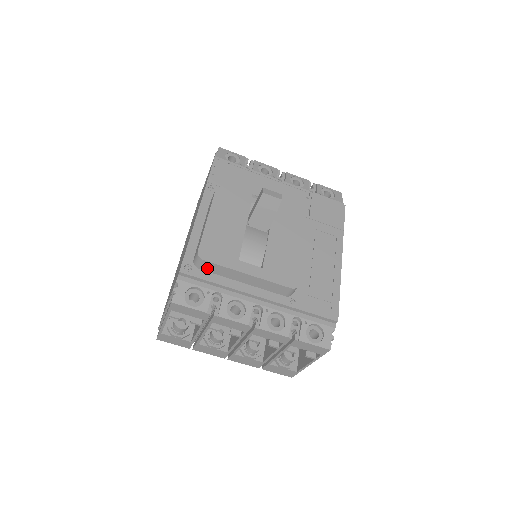
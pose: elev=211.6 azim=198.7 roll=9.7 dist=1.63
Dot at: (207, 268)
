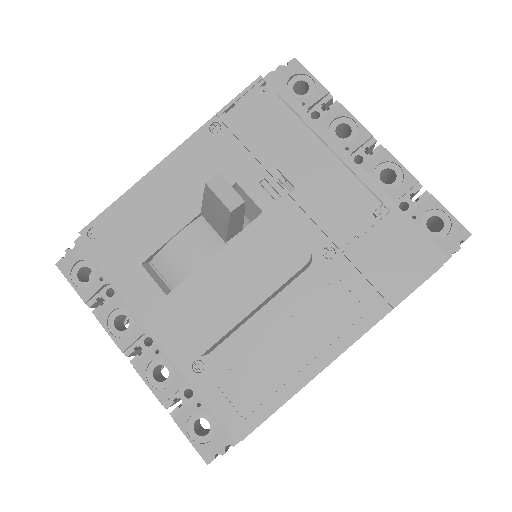
Dot at: occluded
